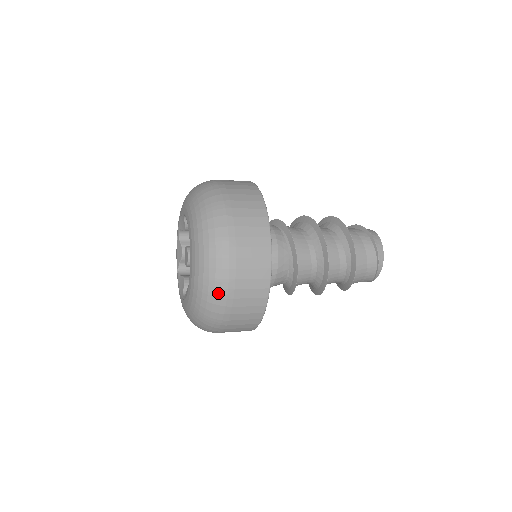
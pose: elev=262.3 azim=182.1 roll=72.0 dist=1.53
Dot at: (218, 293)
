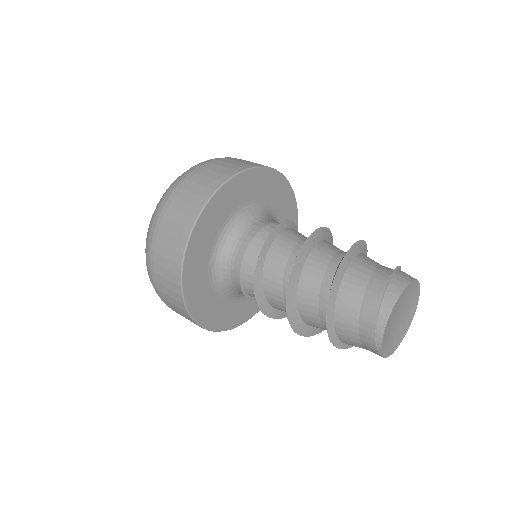
Dot at: (150, 230)
